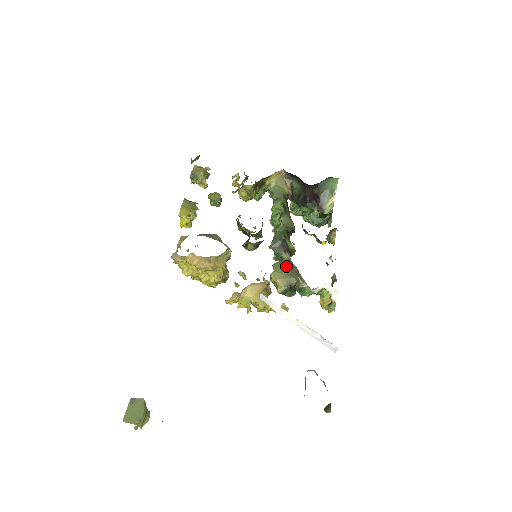
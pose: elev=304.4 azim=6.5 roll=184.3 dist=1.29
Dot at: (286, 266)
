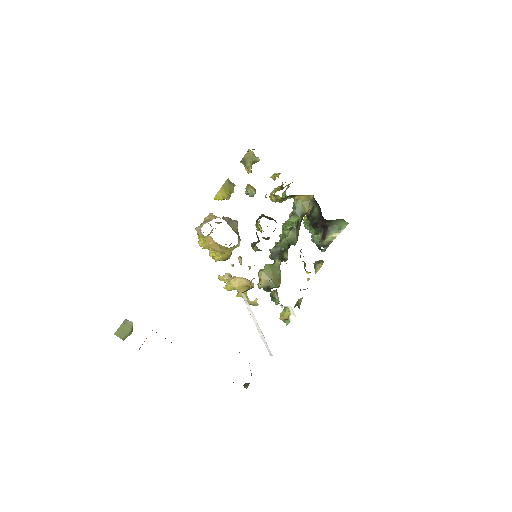
Dot at: (271, 279)
